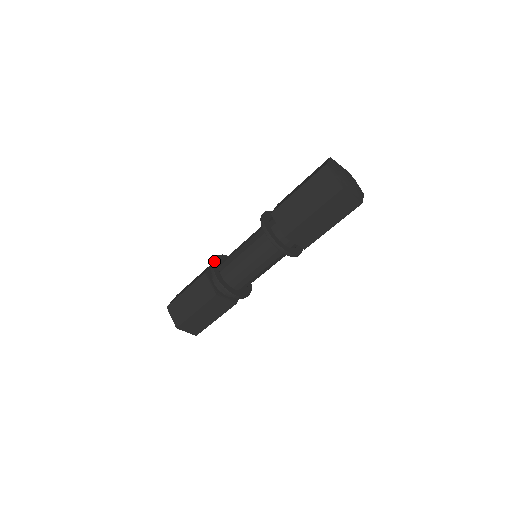
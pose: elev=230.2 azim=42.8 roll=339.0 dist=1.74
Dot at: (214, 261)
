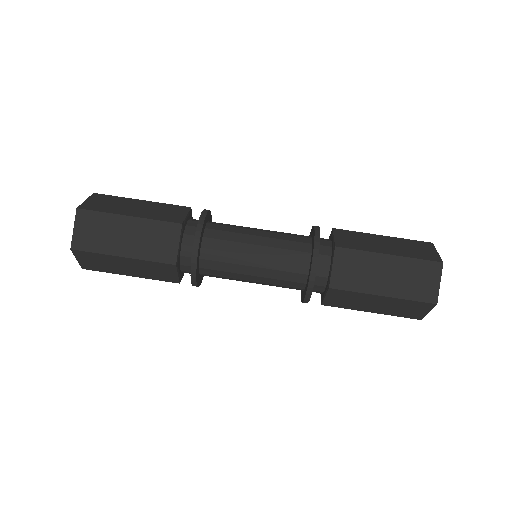
Dot at: occluded
